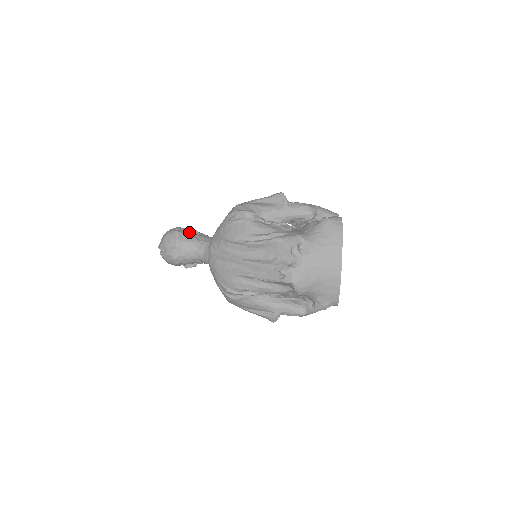
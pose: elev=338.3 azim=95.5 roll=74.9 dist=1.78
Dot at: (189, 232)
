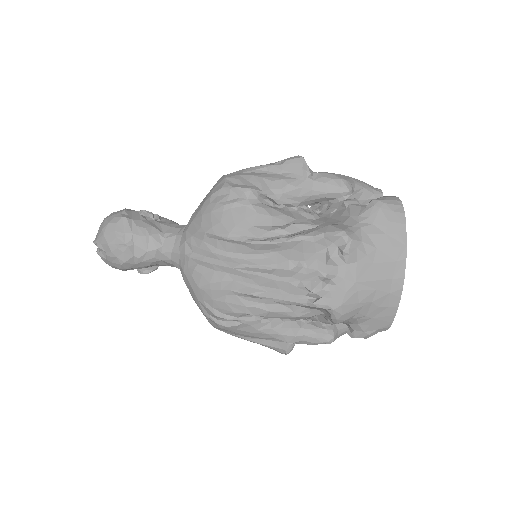
Dot at: (144, 218)
